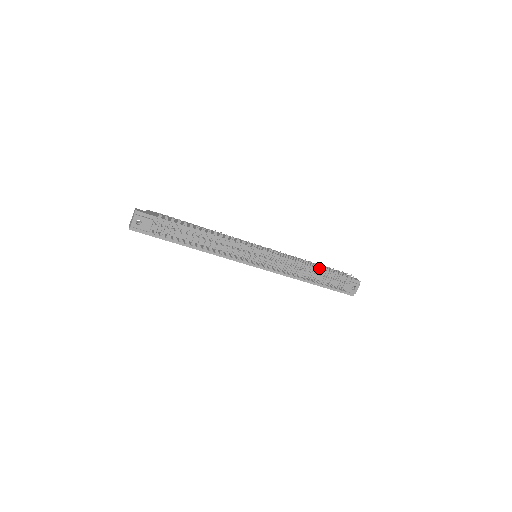
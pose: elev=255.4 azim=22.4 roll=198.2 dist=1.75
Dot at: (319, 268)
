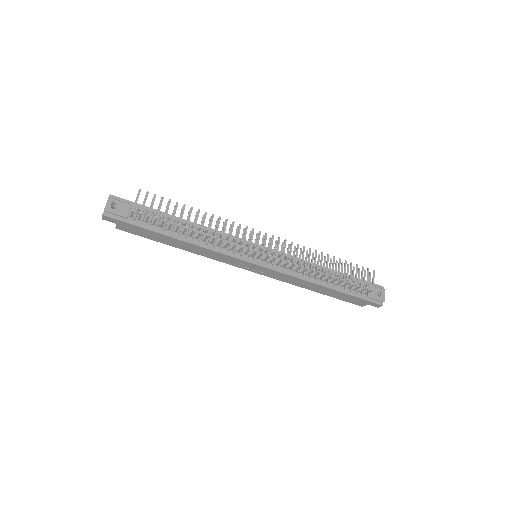
Dot at: occluded
